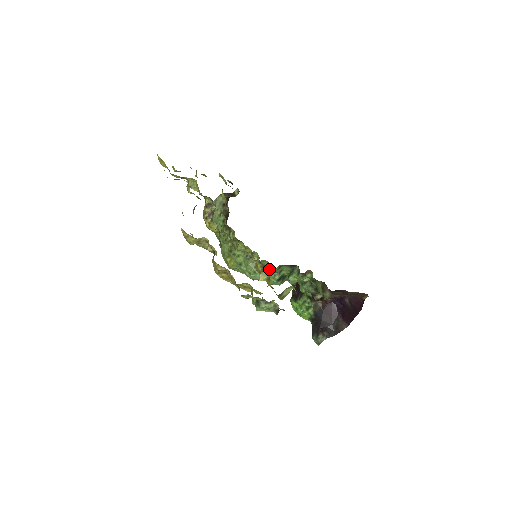
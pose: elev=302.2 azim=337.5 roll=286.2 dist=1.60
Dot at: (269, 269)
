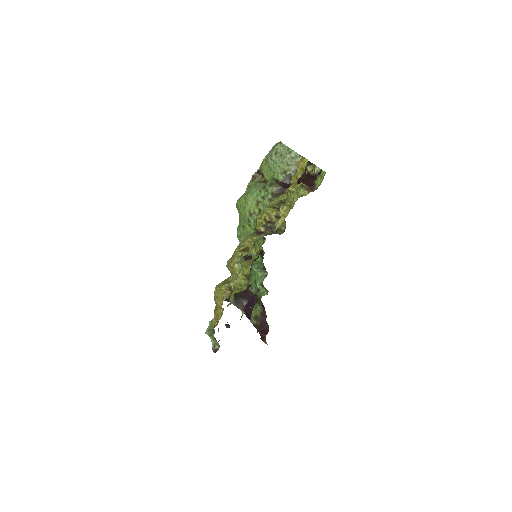
Dot at: (249, 280)
